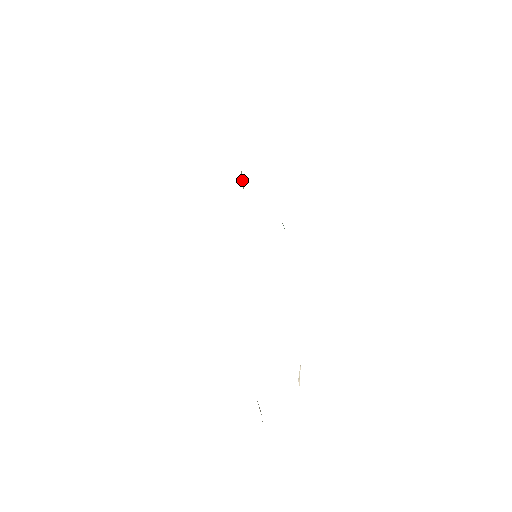
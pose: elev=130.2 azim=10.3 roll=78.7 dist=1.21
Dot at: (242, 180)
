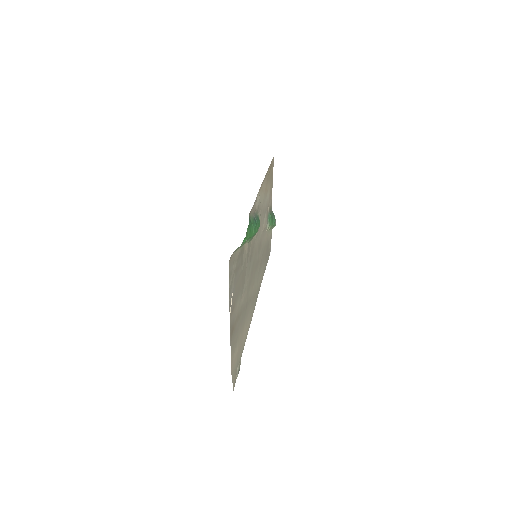
Dot at: (269, 216)
